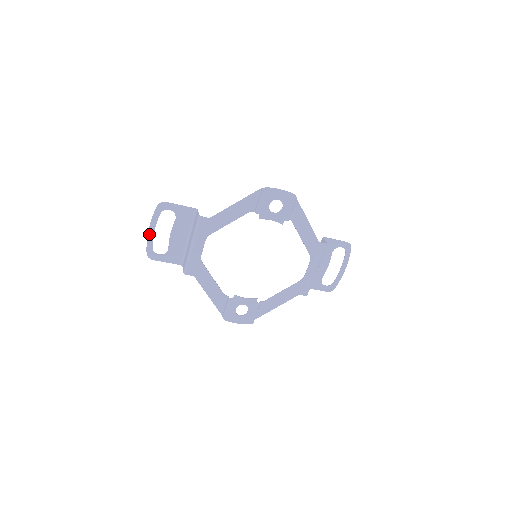
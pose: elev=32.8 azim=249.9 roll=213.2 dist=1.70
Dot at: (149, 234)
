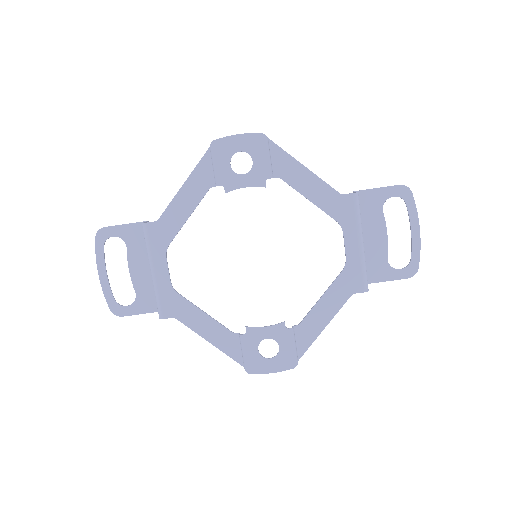
Dot at: (102, 281)
